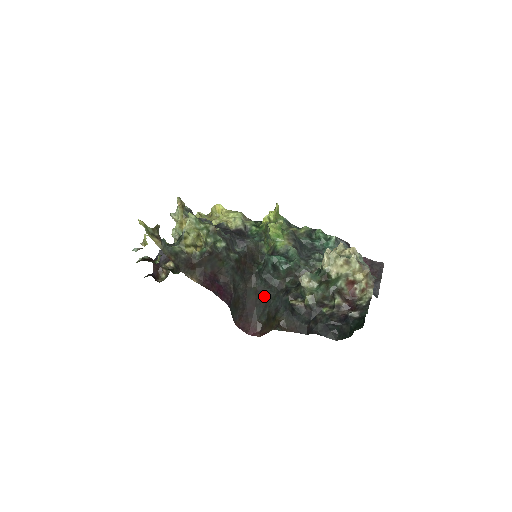
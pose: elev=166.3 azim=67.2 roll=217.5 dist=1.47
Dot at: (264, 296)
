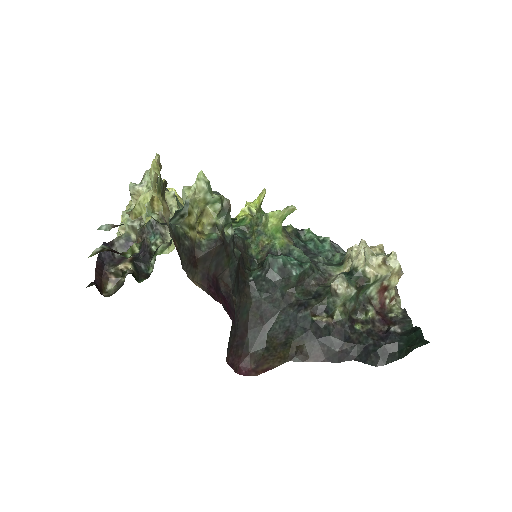
Dot at: (262, 315)
